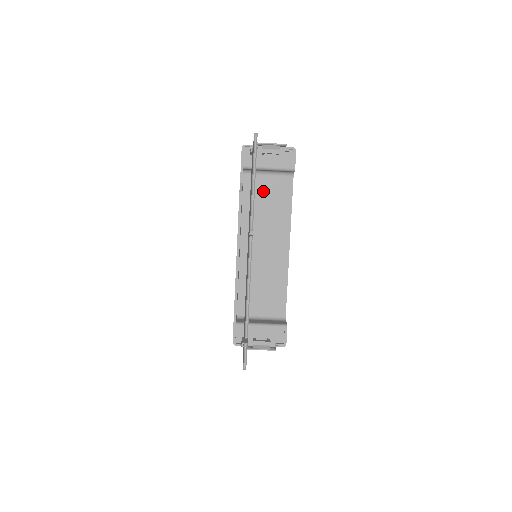
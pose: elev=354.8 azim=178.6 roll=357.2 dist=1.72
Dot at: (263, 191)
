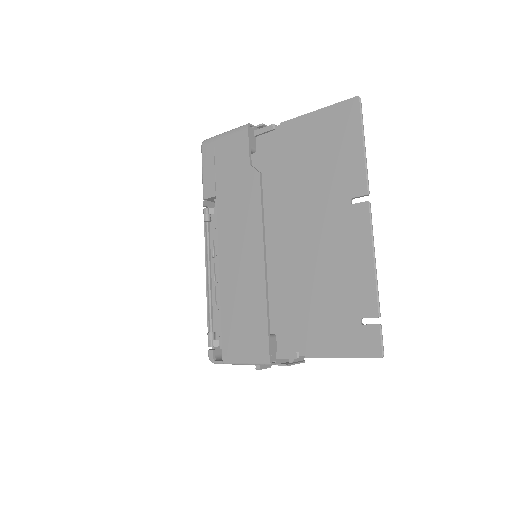
Dot at: occluded
